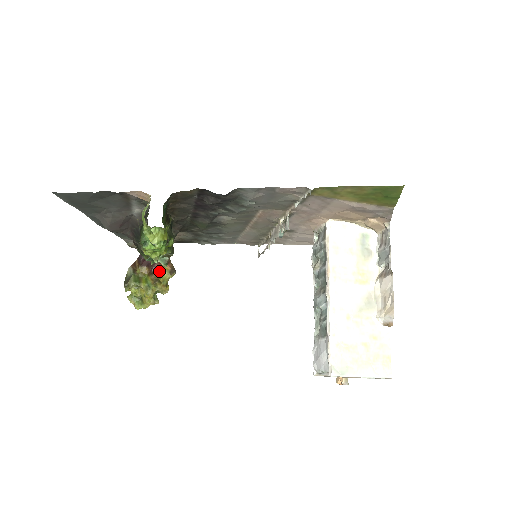
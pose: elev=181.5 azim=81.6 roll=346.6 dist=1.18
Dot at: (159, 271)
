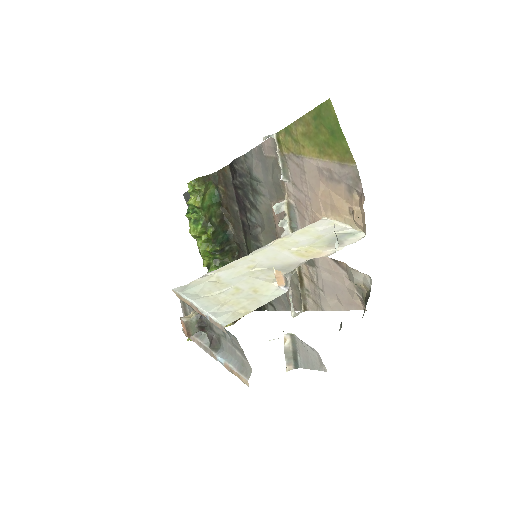
Dot at: occluded
